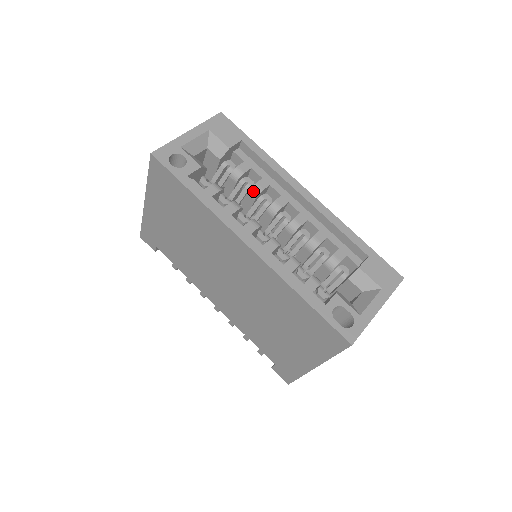
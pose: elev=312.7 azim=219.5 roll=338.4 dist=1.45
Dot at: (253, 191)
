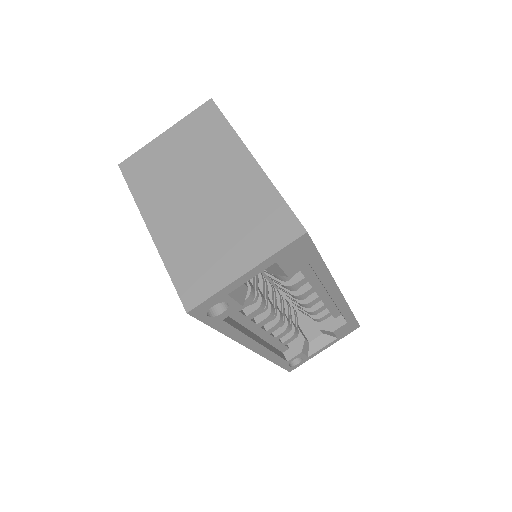
Dot at: (287, 287)
